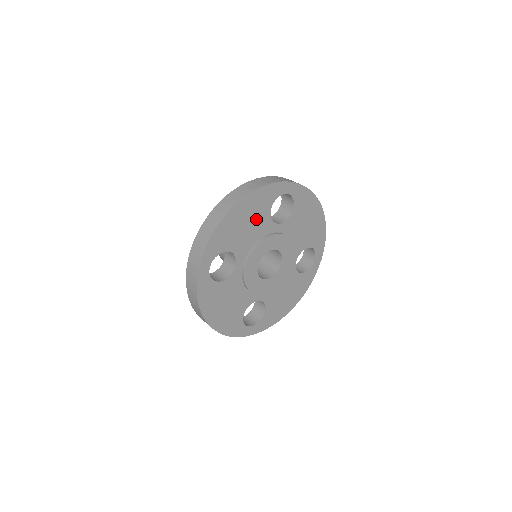
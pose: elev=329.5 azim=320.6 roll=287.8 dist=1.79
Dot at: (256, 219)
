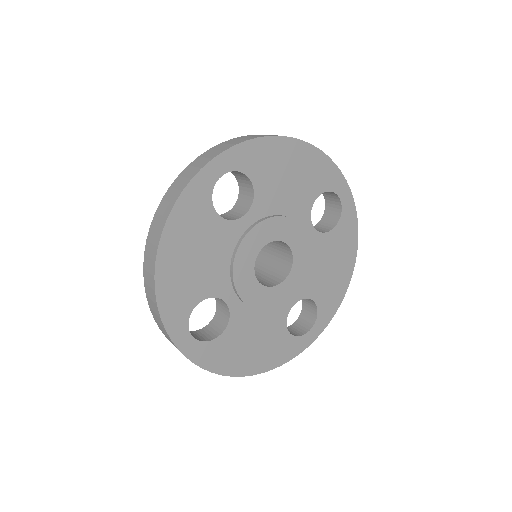
Dot at: (205, 240)
